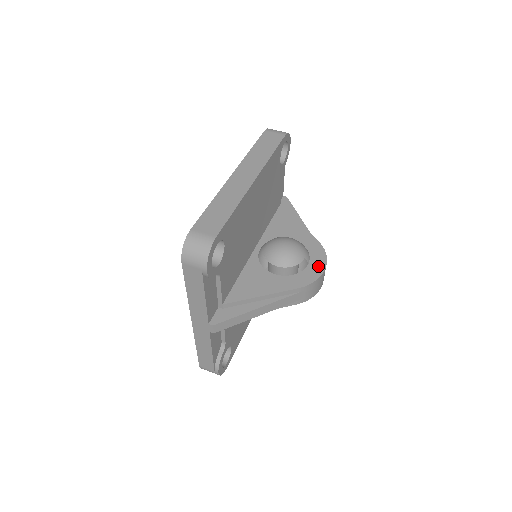
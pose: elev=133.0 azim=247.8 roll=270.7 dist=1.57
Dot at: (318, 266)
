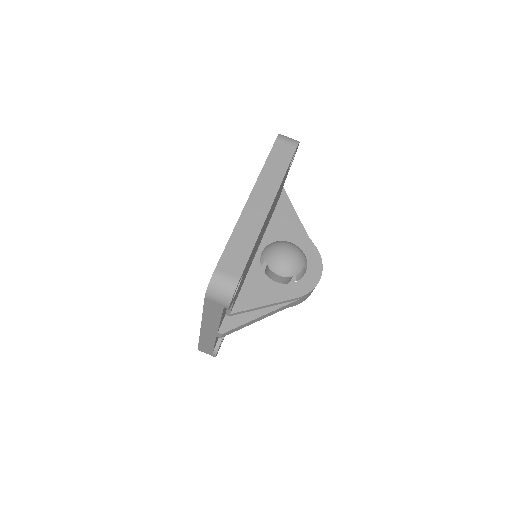
Dot at: (315, 274)
